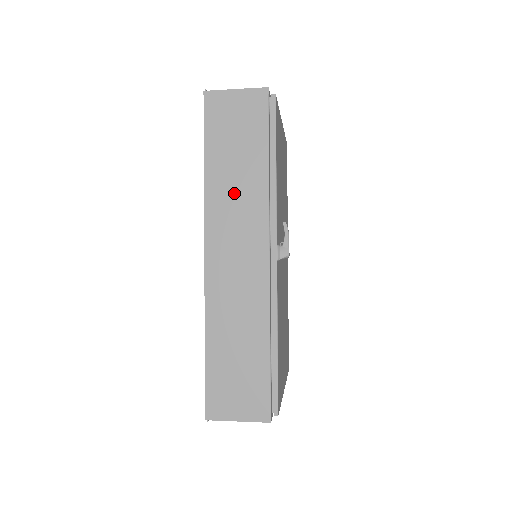
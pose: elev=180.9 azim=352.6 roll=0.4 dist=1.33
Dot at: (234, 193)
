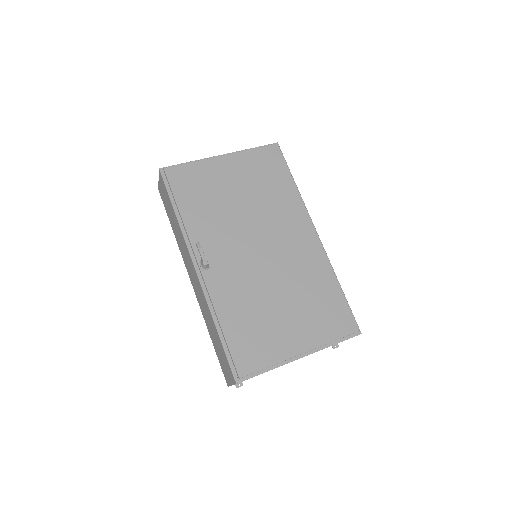
Dot at: (180, 240)
